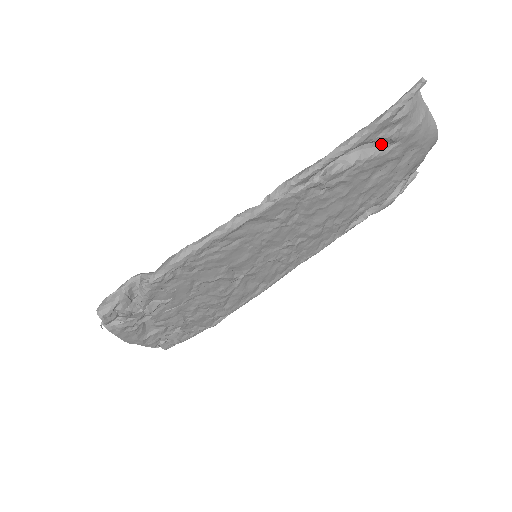
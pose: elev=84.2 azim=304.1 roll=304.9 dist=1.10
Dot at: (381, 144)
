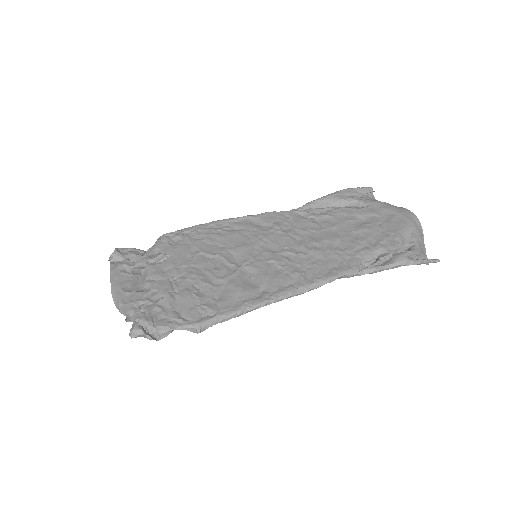
Dot at: (354, 207)
